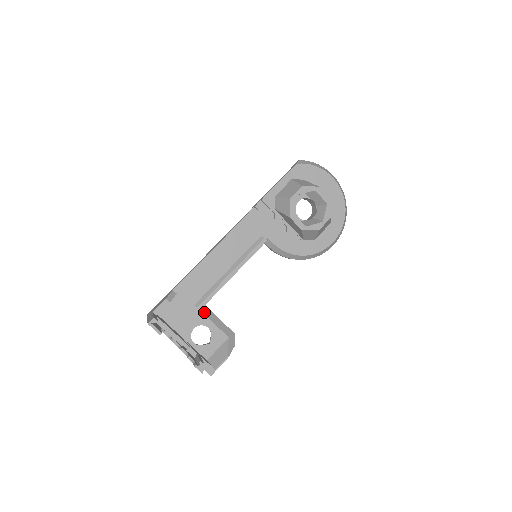
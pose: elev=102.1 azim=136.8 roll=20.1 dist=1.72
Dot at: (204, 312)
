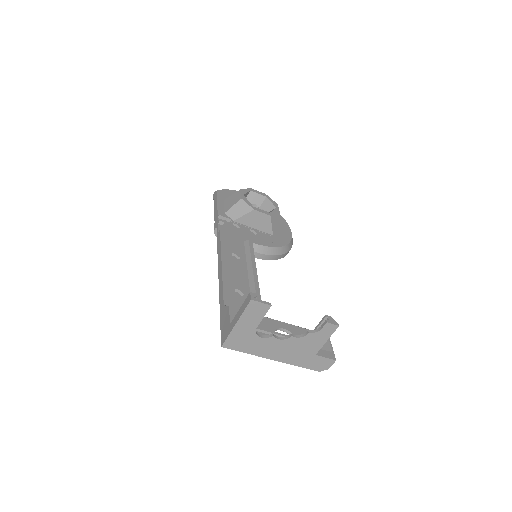
Dot at: (266, 317)
